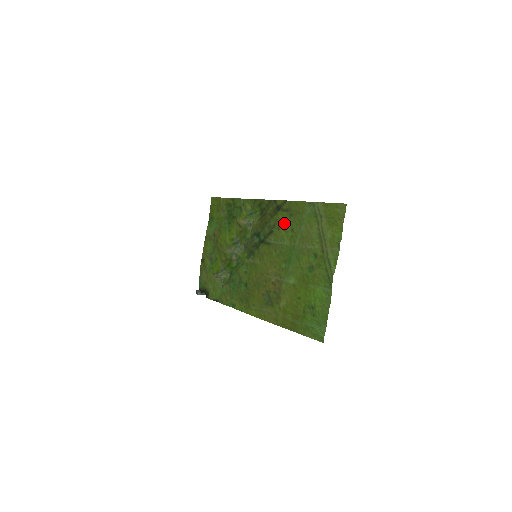
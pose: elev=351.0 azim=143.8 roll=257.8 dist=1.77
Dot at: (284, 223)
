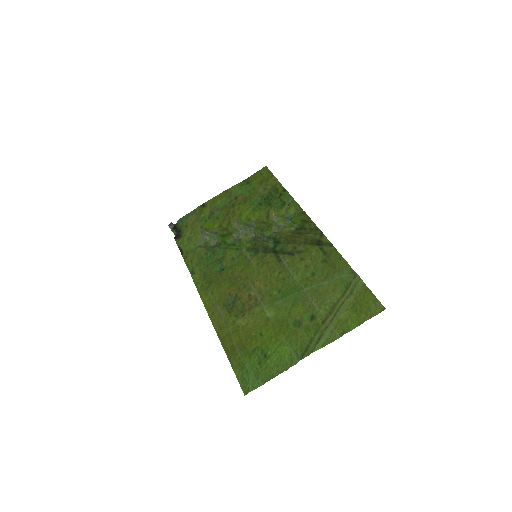
Dot at: (312, 260)
